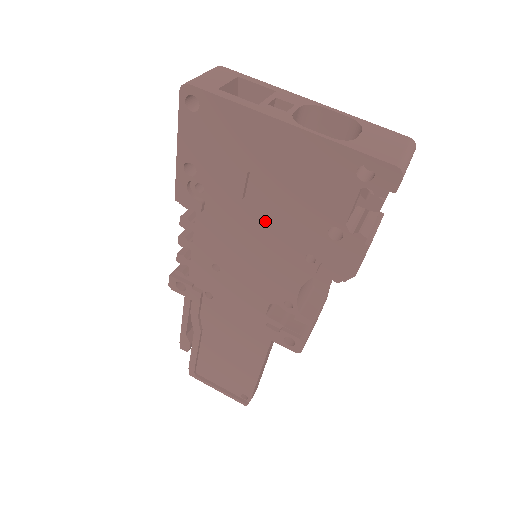
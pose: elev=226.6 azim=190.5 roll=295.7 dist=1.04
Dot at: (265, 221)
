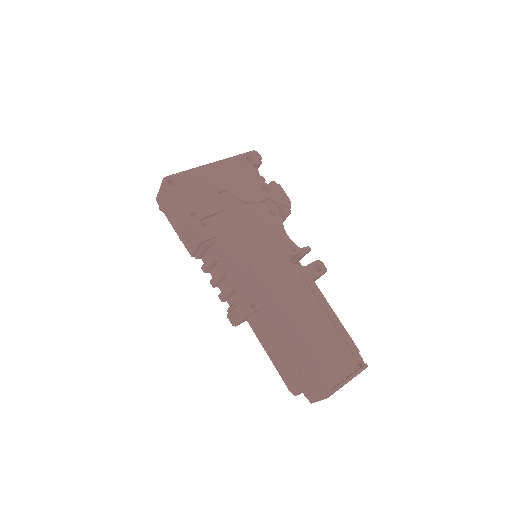
Dot at: (243, 214)
